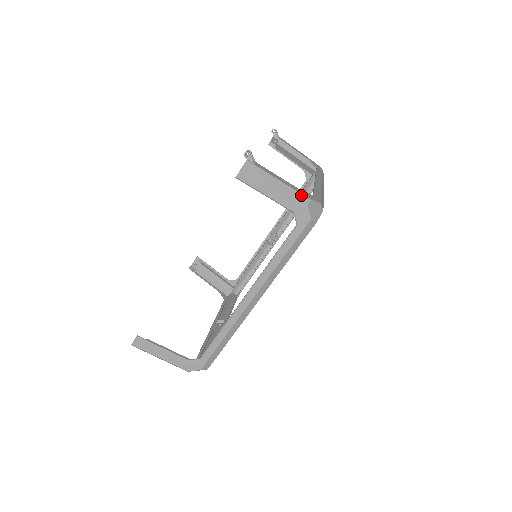
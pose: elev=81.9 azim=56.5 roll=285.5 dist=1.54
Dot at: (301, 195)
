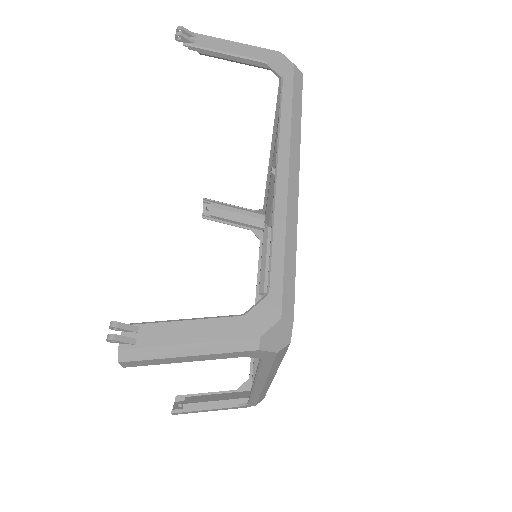
Dot at: (239, 342)
